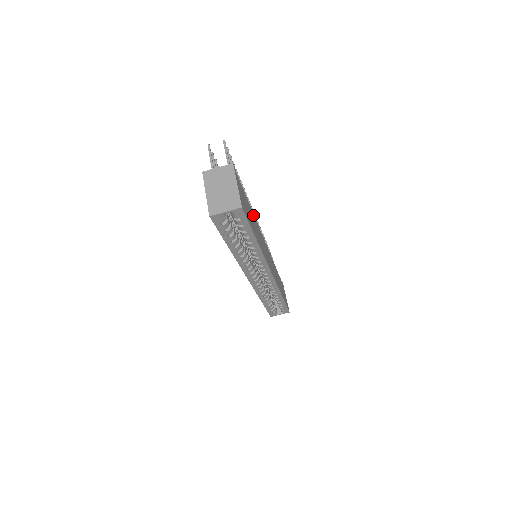
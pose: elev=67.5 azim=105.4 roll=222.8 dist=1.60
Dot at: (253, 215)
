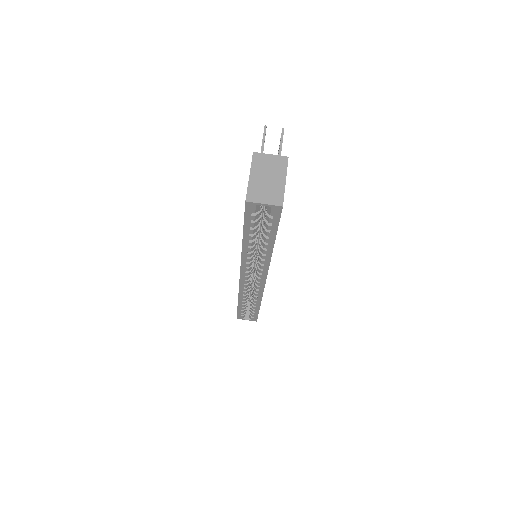
Dot at: occluded
